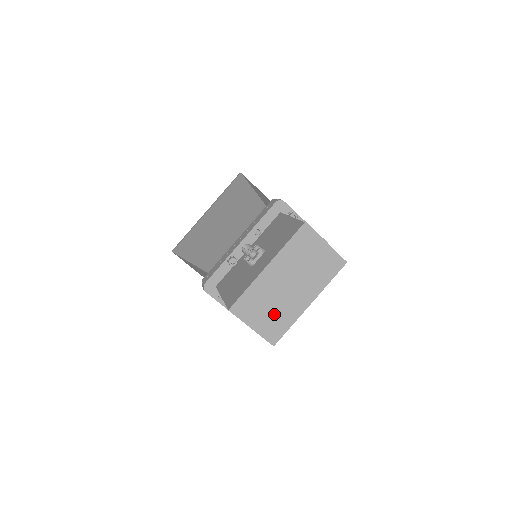
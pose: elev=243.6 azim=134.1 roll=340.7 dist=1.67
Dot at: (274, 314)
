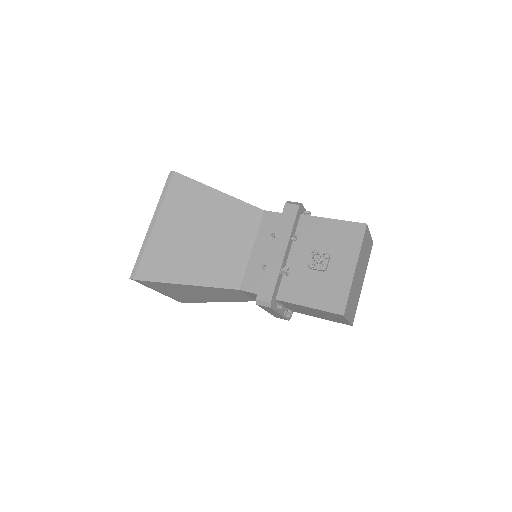
Dot at: (354, 302)
